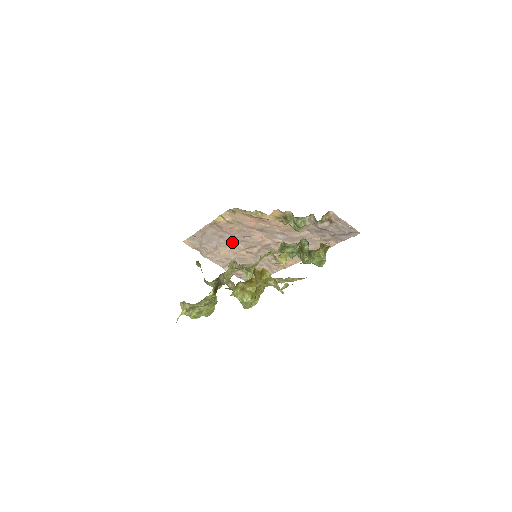
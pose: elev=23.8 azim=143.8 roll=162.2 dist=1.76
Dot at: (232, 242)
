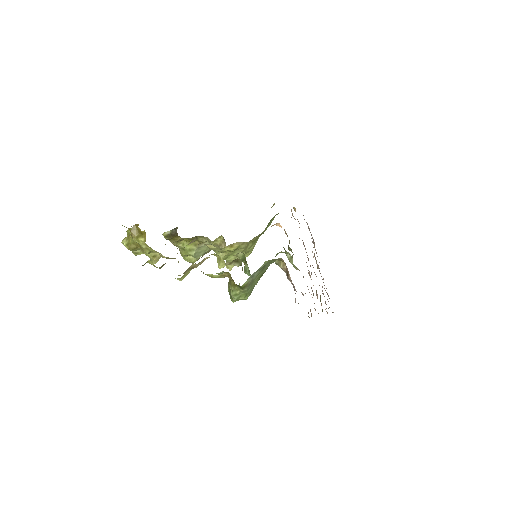
Dot at: occluded
